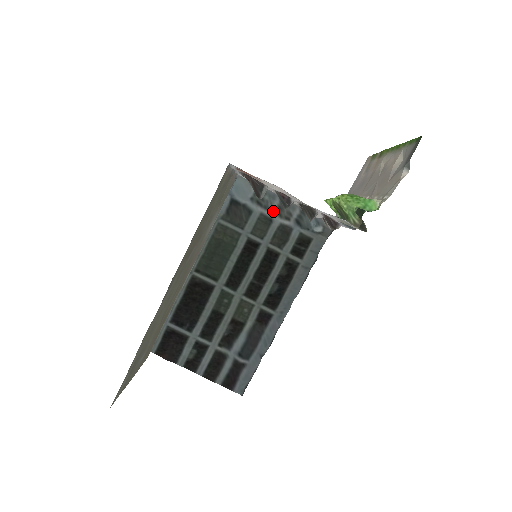
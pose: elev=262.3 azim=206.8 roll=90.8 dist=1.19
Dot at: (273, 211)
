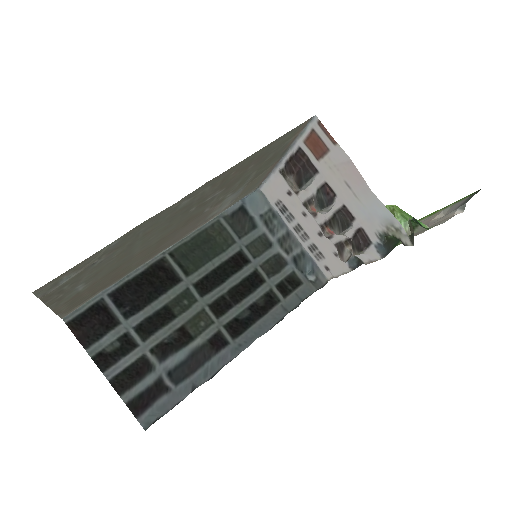
Dot at: (276, 238)
